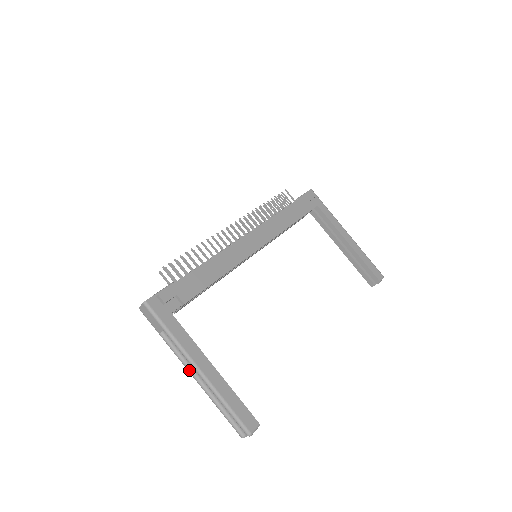
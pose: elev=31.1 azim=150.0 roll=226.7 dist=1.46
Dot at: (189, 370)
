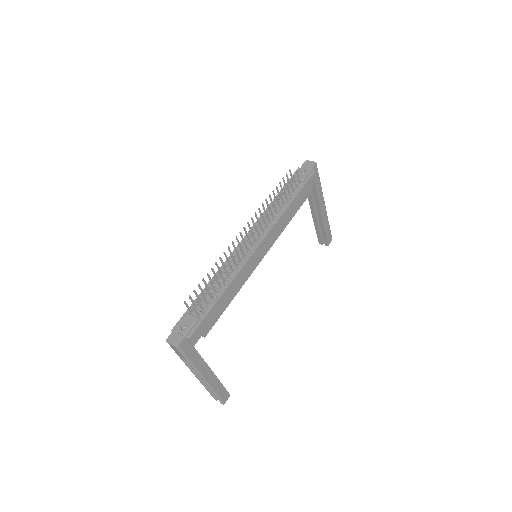
Dot at: (194, 374)
